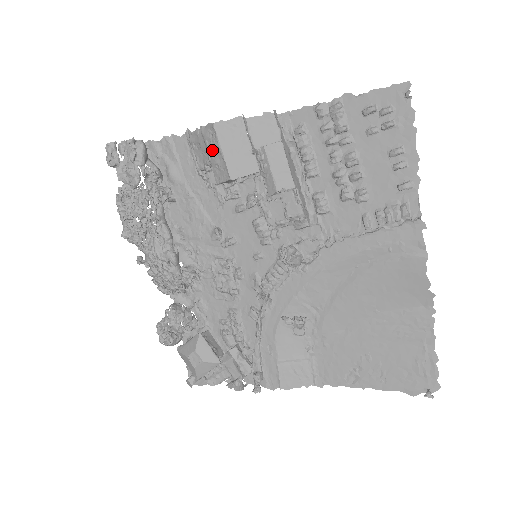
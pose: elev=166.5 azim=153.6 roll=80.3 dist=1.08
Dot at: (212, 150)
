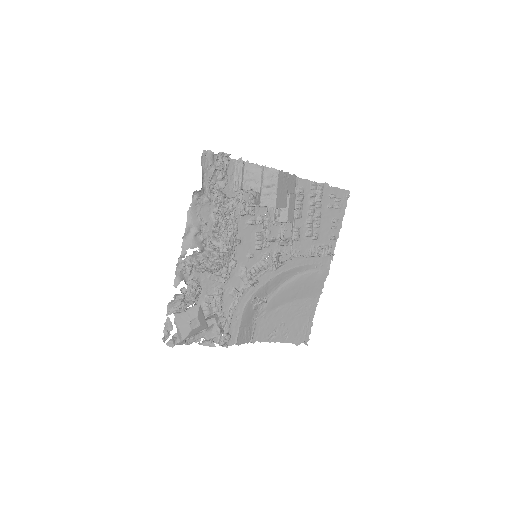
Dot at: (270, 185)
